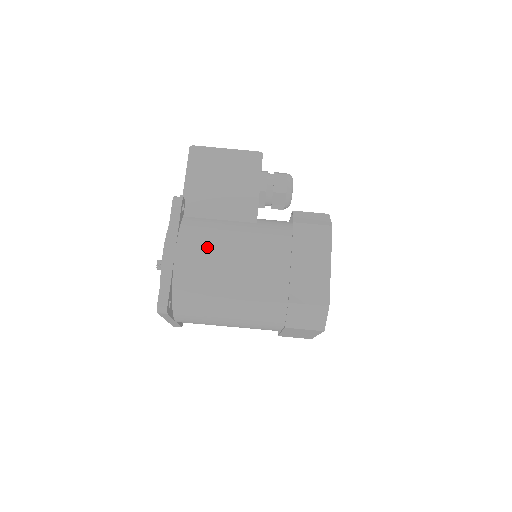
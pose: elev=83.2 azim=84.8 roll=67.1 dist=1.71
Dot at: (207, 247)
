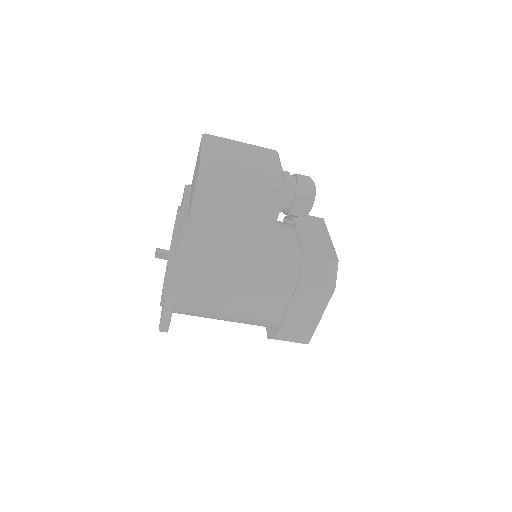
Dot at: (209, 293)
